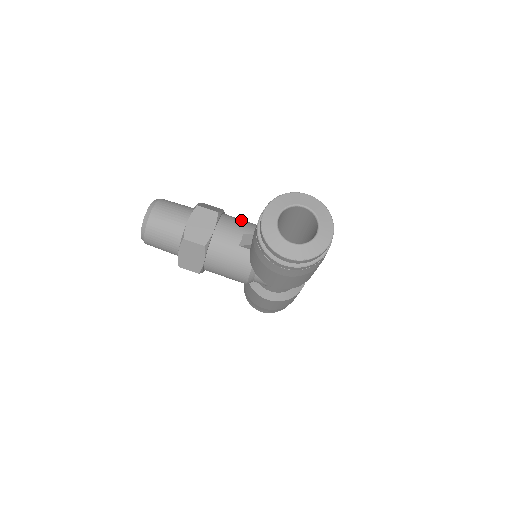
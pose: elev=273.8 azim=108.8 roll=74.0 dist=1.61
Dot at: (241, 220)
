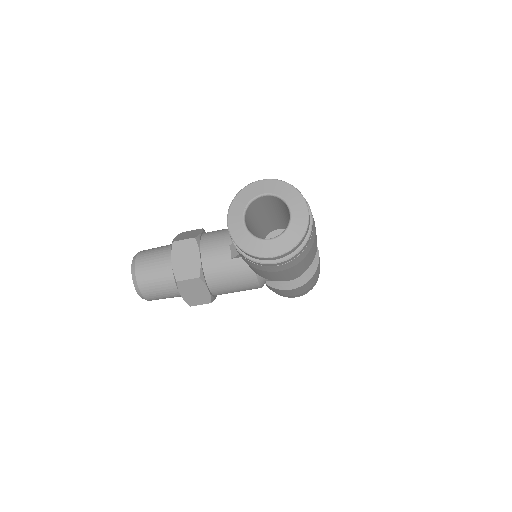
Dot at: (222, 231)
